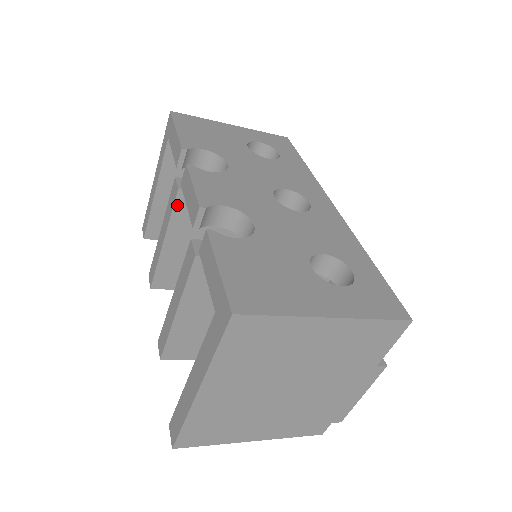
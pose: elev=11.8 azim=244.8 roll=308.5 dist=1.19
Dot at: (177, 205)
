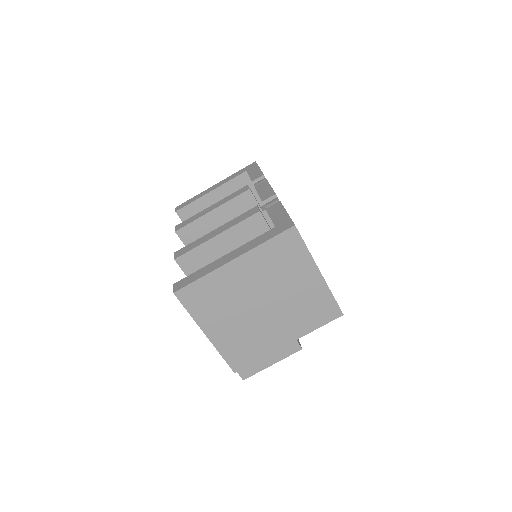
Dot at: (240, 197)
